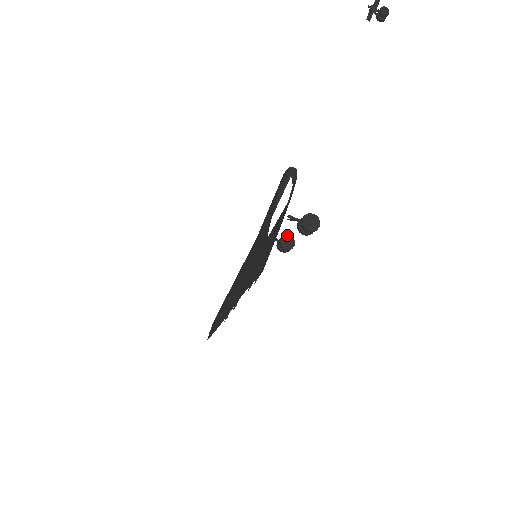
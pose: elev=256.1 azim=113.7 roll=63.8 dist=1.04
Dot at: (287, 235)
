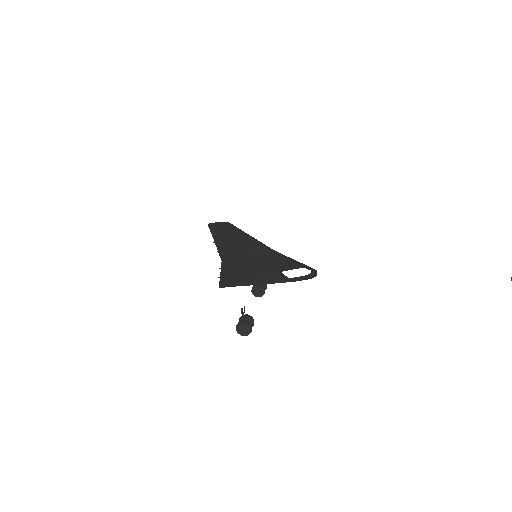
Dot at: (263, 289)
